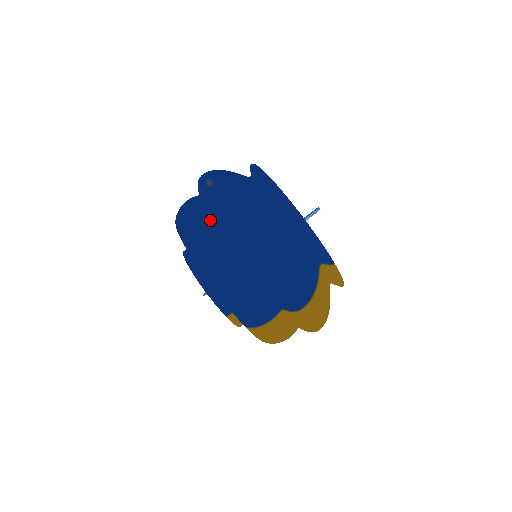
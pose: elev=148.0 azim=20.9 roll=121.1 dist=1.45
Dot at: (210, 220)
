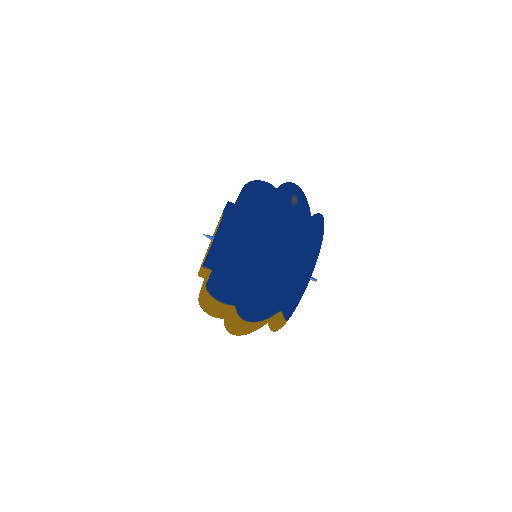
Dot at: (269, 218)
